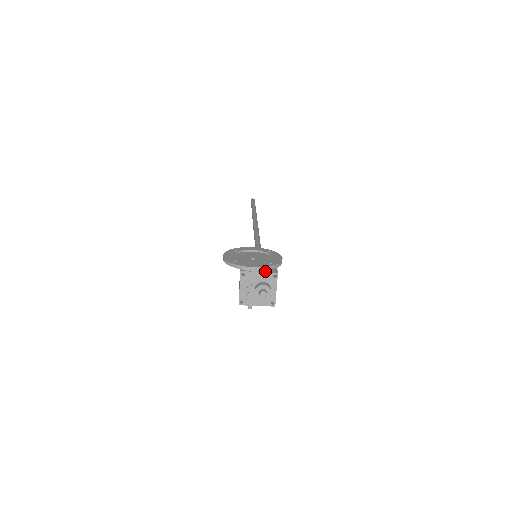
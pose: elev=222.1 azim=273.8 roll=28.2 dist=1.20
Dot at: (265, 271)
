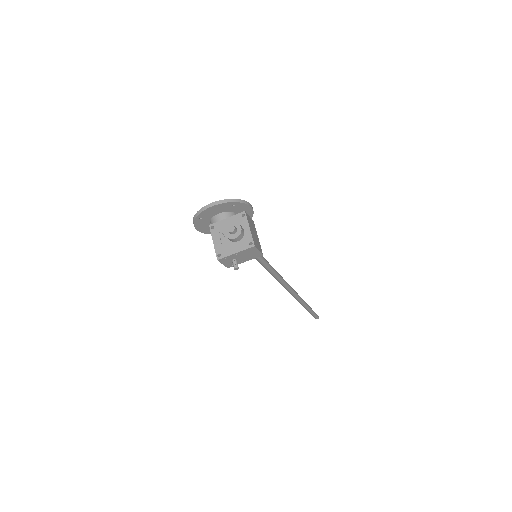
Dot at: (233, 216)
